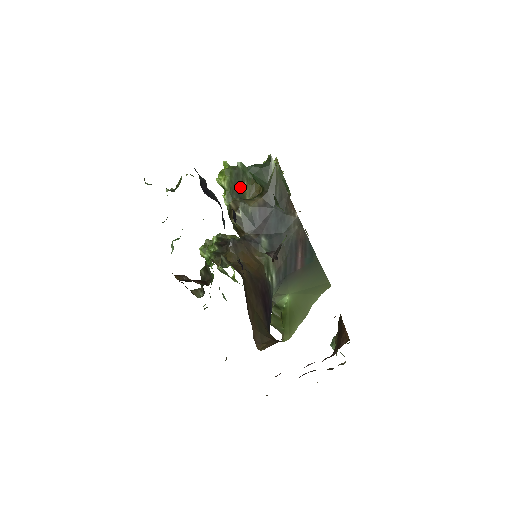
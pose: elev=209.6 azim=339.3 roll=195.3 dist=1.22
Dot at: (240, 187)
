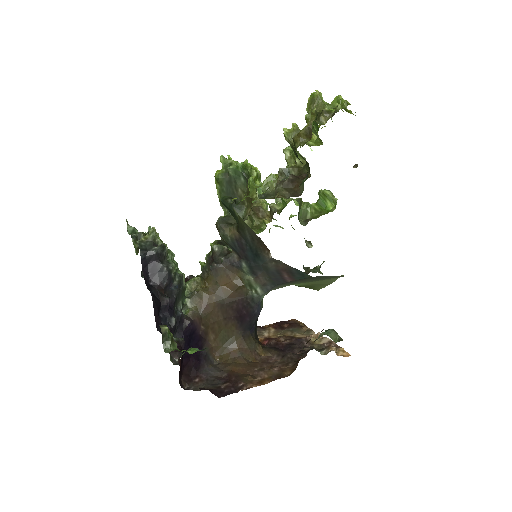
Dot at: (234, 195)
